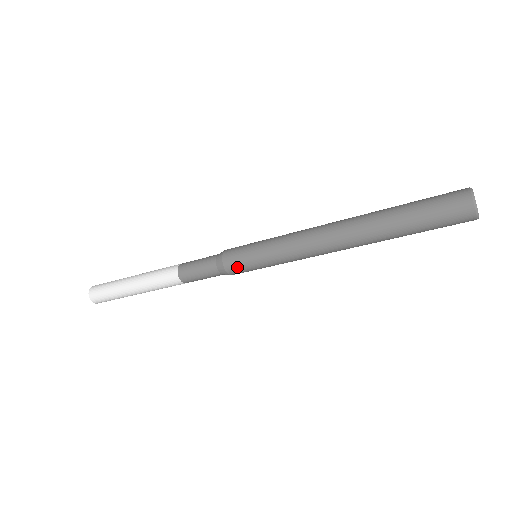
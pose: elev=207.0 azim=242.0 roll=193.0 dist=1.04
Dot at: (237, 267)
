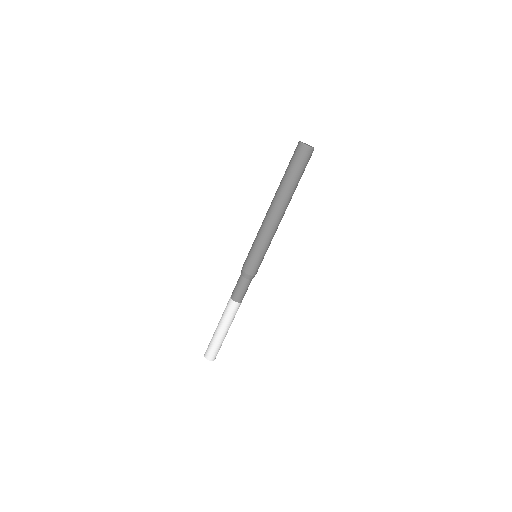
Dot at: (245, 264)
